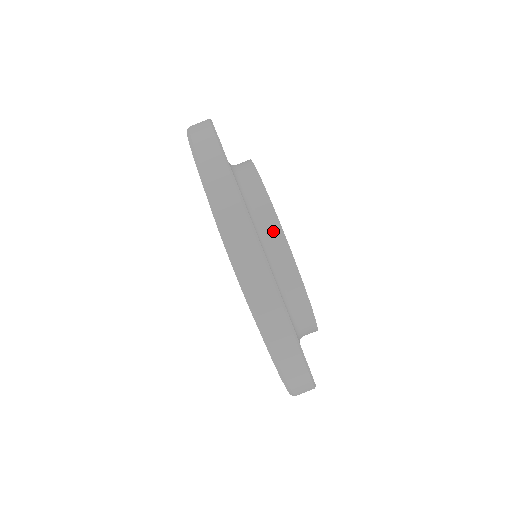
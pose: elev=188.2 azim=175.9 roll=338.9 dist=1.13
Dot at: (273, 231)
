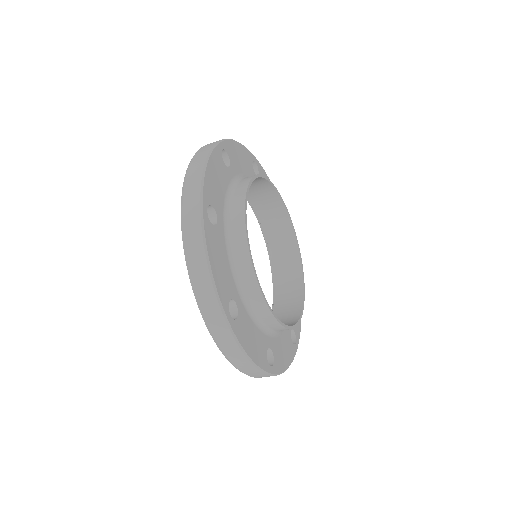
Dot at: (267, 317)
